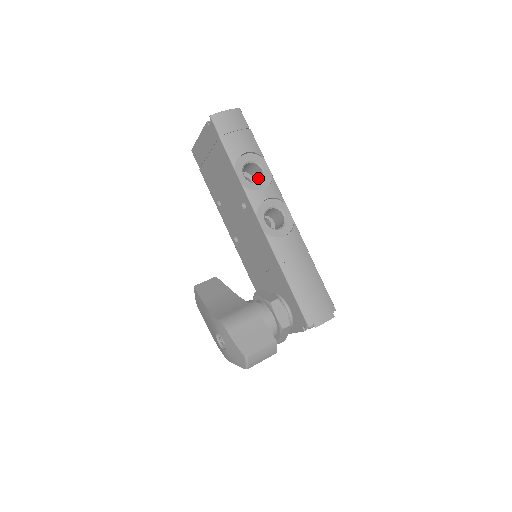
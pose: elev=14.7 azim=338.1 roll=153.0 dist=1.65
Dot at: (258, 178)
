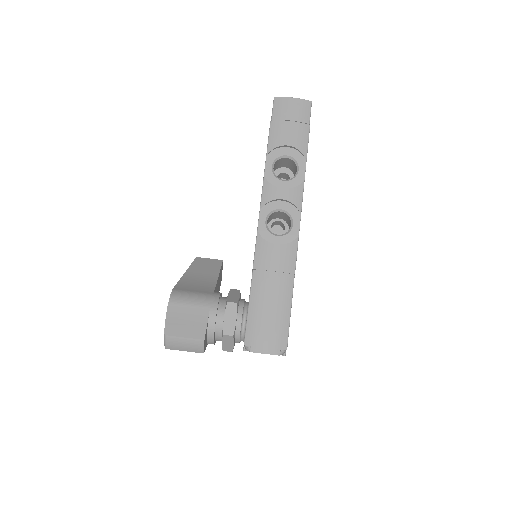
Dot at: occluded
